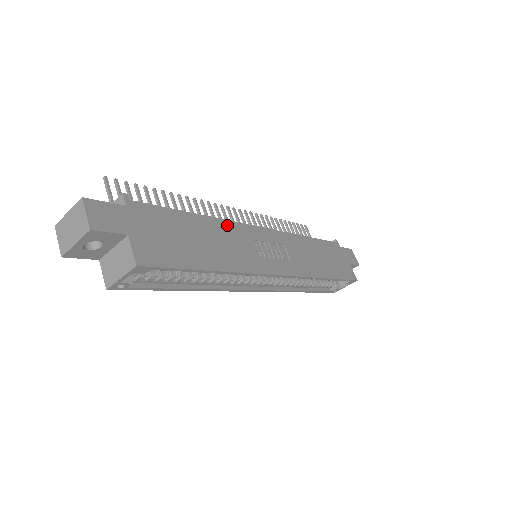
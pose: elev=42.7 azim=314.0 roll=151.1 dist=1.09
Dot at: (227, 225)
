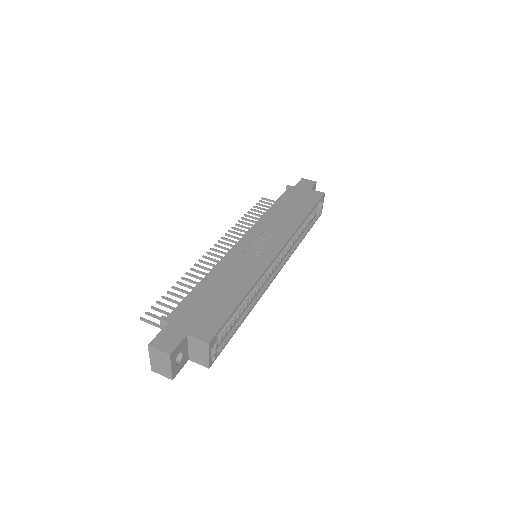
Dot at: (223, 264)
